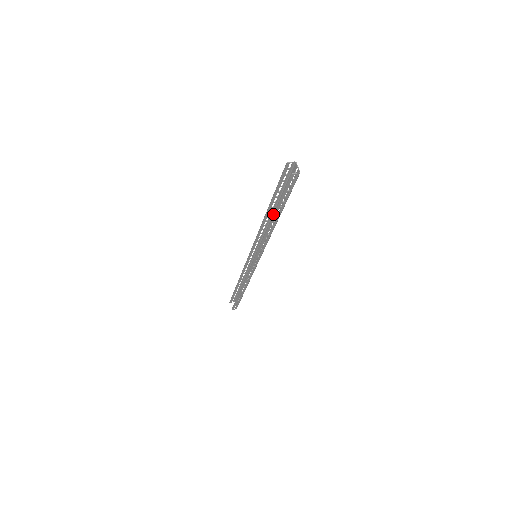
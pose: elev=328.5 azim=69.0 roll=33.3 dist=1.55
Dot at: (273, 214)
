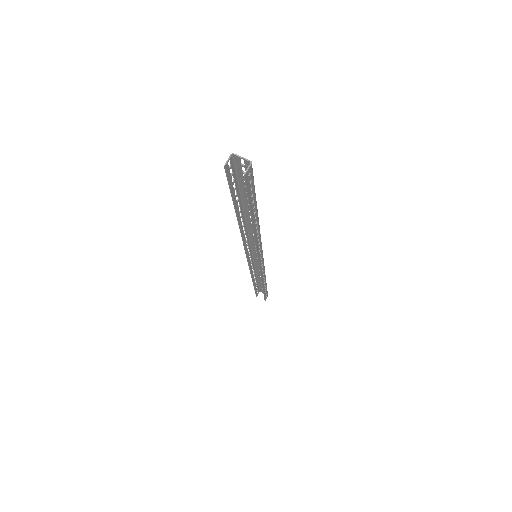
Dot at: (251, 221)
